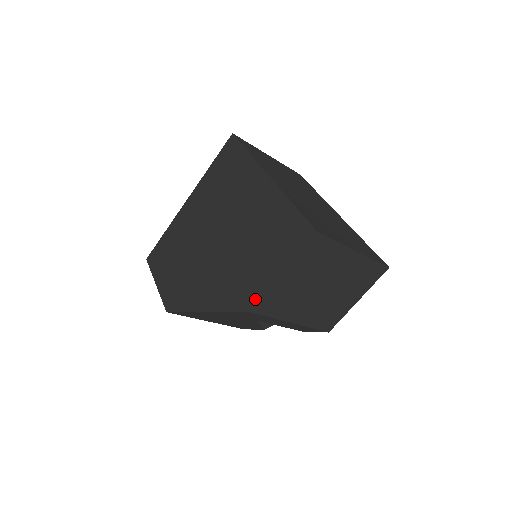
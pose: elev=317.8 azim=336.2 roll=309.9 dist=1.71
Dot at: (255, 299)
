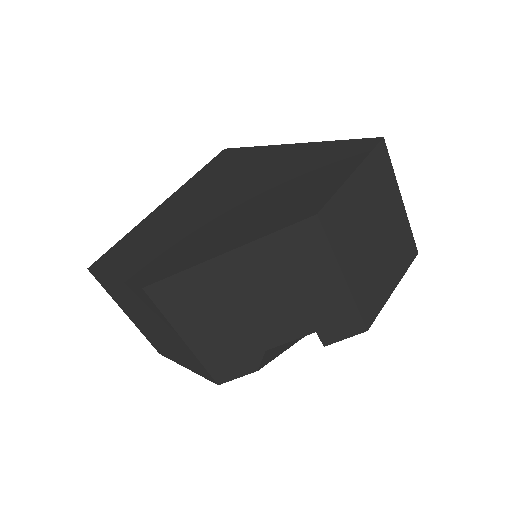
Dot at: (320, 203)
